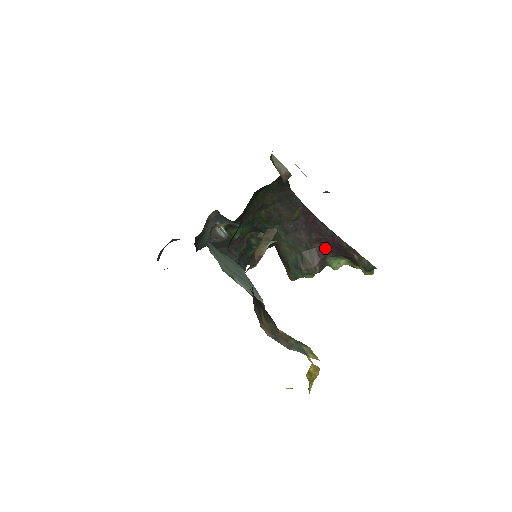
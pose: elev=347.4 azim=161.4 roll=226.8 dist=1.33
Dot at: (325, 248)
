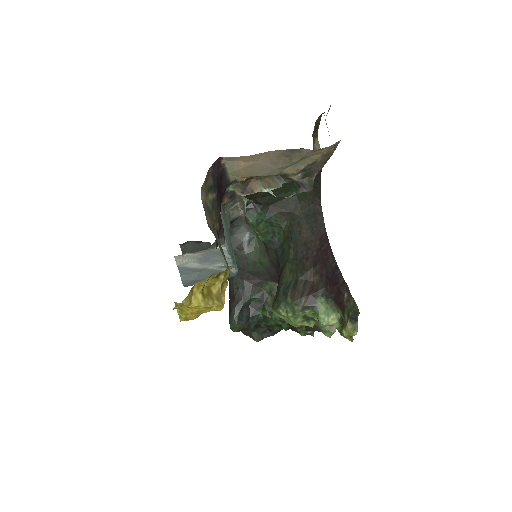
Dot at: (322, 283)
